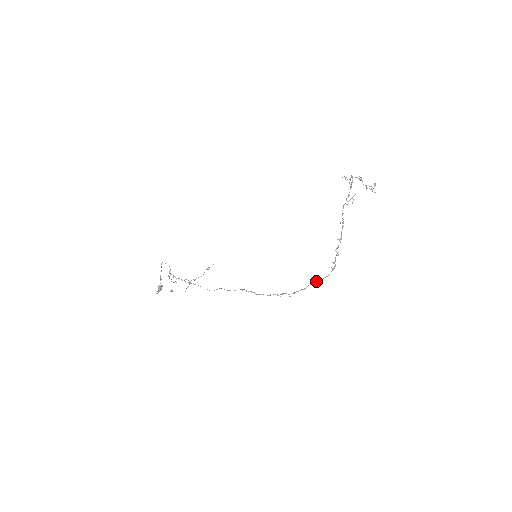
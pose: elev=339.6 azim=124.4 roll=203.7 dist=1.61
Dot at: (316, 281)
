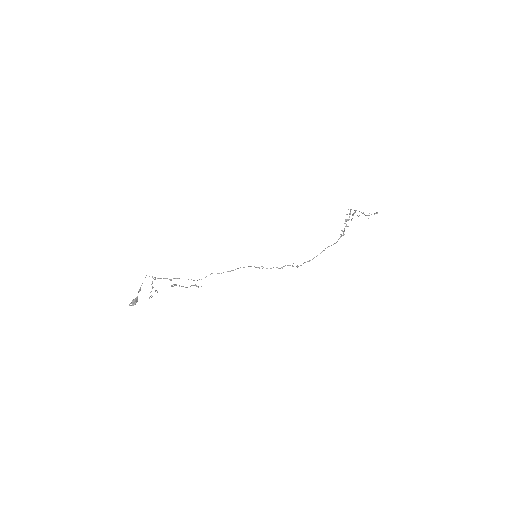
Dot at: (323, 250)
